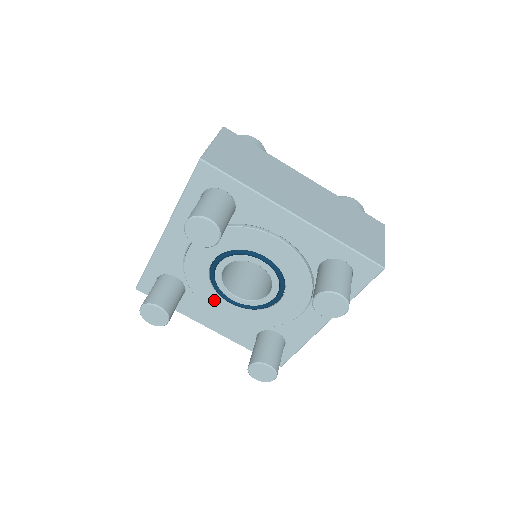
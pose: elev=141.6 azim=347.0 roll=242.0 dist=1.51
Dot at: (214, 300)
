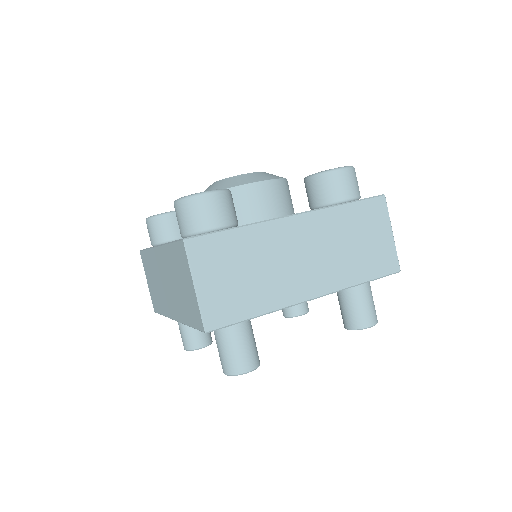
Dot at: occluded
